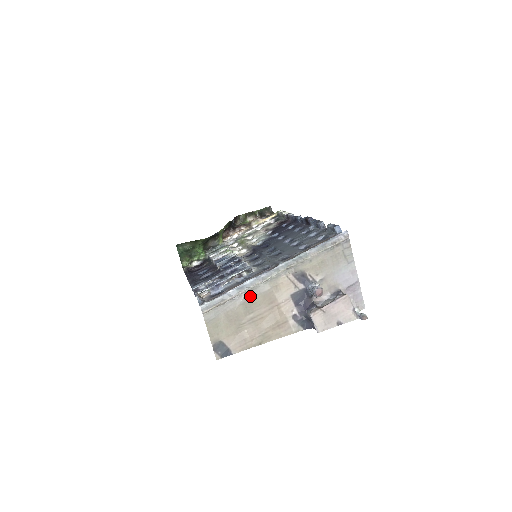
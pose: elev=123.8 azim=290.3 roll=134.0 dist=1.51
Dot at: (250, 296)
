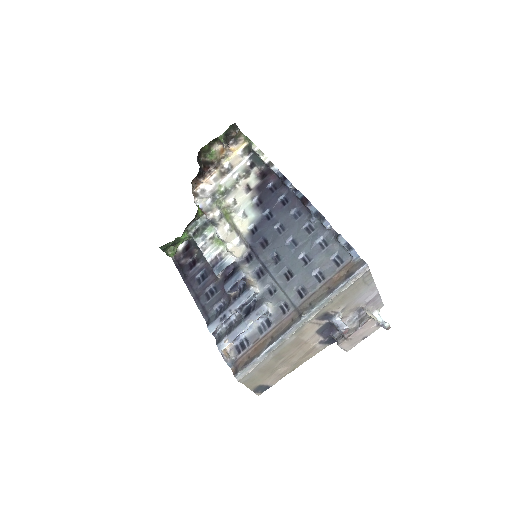
Dot at: (278, 350)
